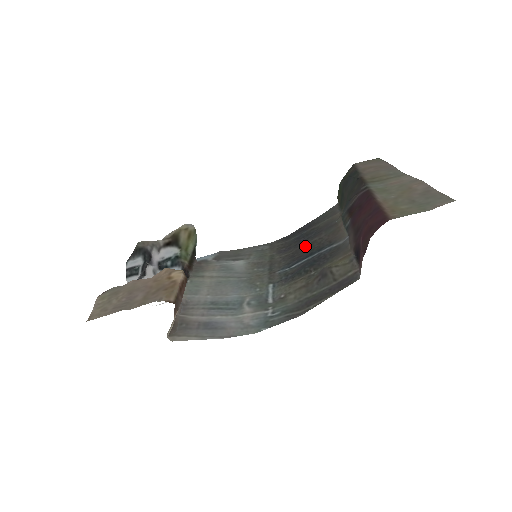
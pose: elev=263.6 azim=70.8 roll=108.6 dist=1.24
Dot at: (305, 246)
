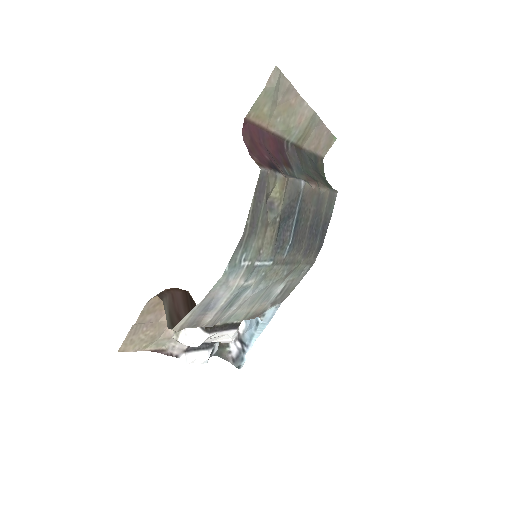
Dot at: (305, 228)
